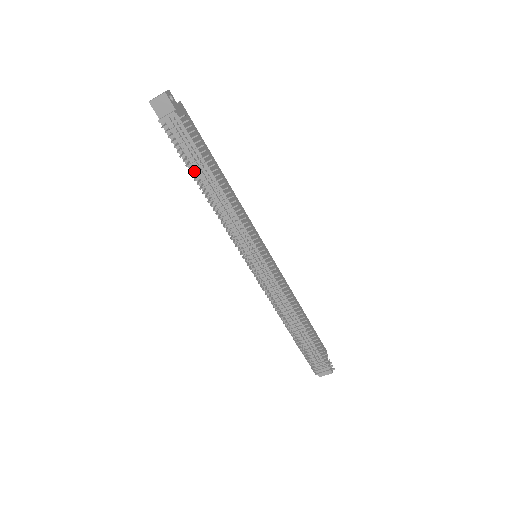
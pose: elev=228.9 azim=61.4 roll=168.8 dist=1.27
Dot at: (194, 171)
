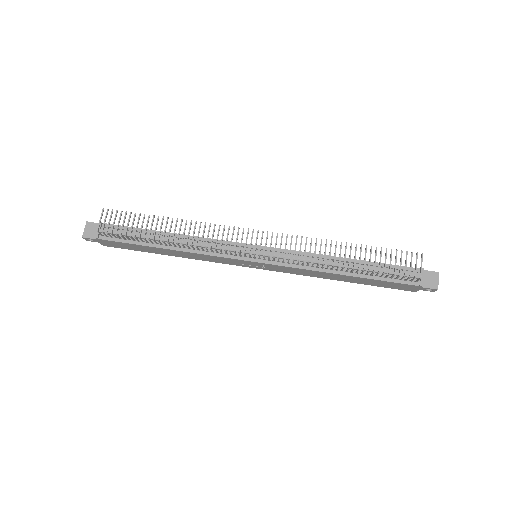
Dot at: (147, 241)
